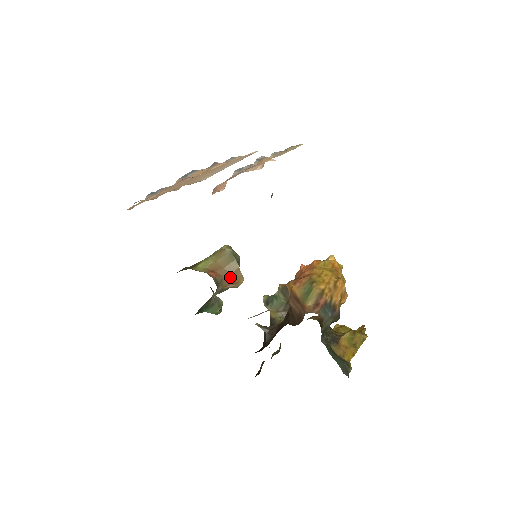
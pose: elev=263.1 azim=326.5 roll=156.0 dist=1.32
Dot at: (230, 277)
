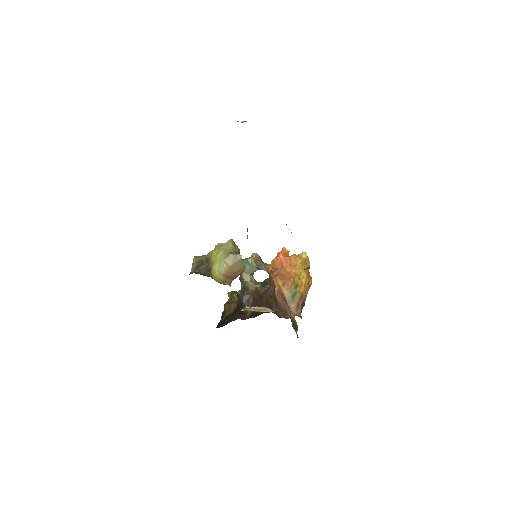
Dot at: (237, 276)
